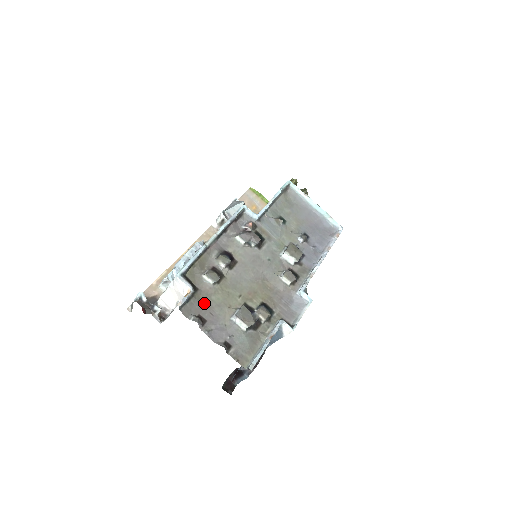
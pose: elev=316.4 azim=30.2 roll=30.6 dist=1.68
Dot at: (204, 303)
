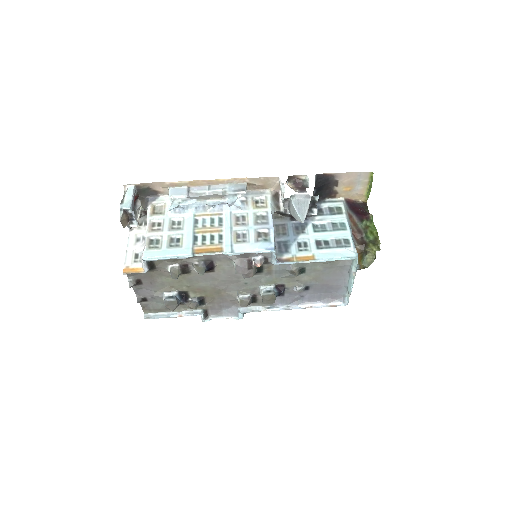
Dot at: (152, 276)
